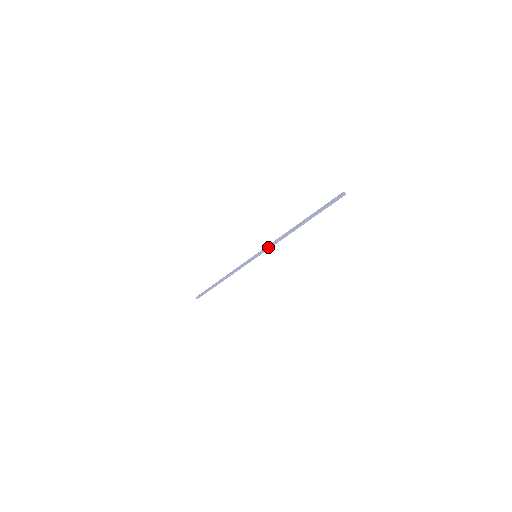
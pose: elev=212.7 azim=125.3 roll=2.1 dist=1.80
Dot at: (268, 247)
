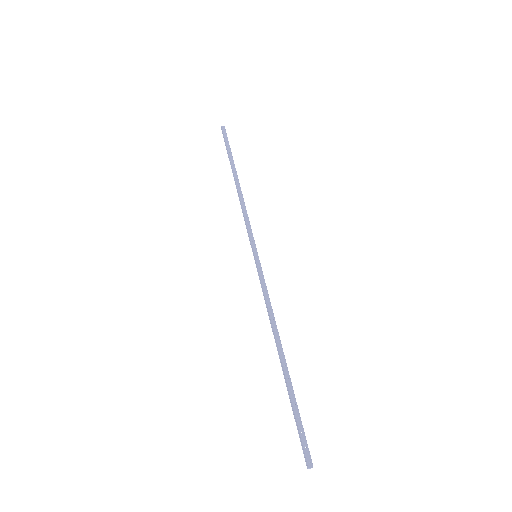
Dot at: (262, 286)
